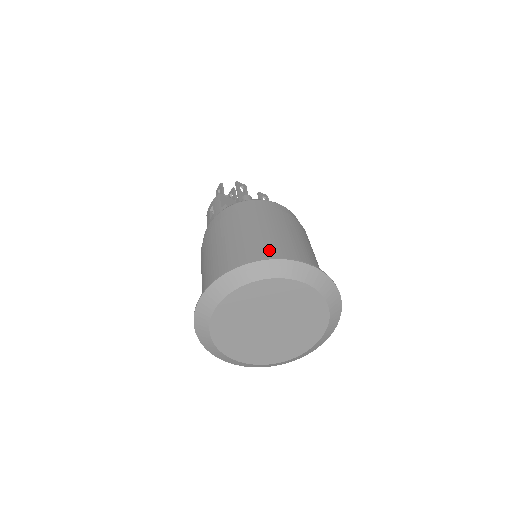
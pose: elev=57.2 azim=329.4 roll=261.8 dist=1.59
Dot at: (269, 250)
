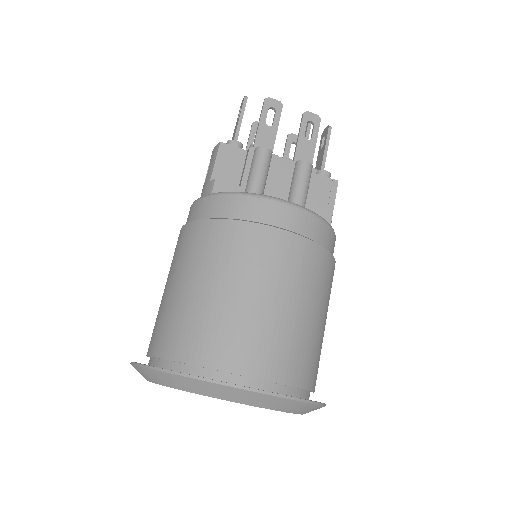
Dot at: (210, 338)
